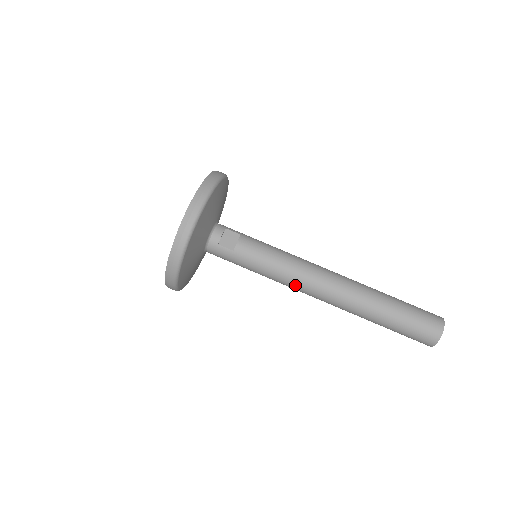
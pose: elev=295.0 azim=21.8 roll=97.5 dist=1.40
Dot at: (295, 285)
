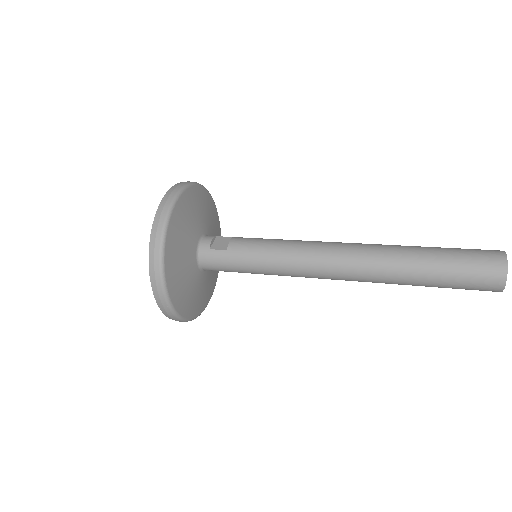
Dot at: (305, 266)
